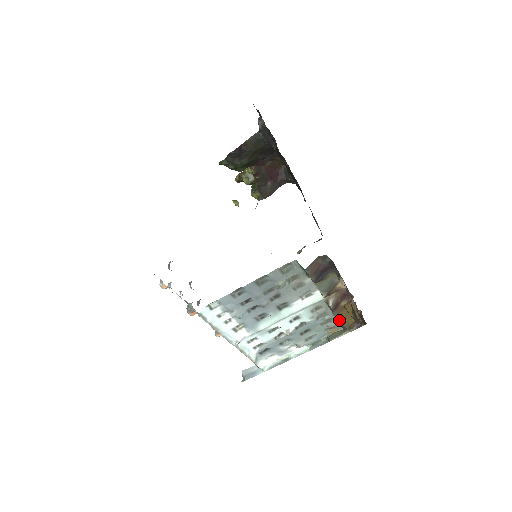
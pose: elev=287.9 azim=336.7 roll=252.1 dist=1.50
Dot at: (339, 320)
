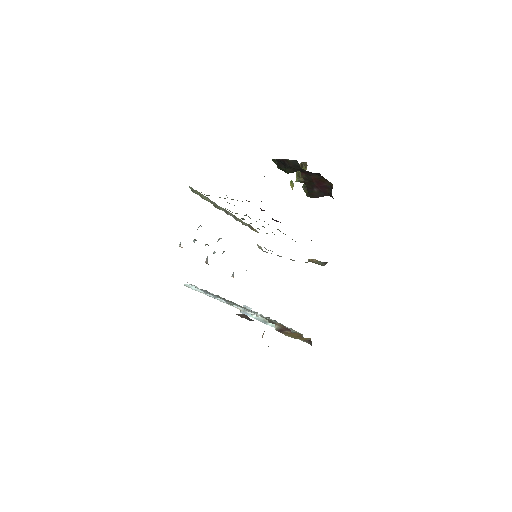
Dot at: occluded
